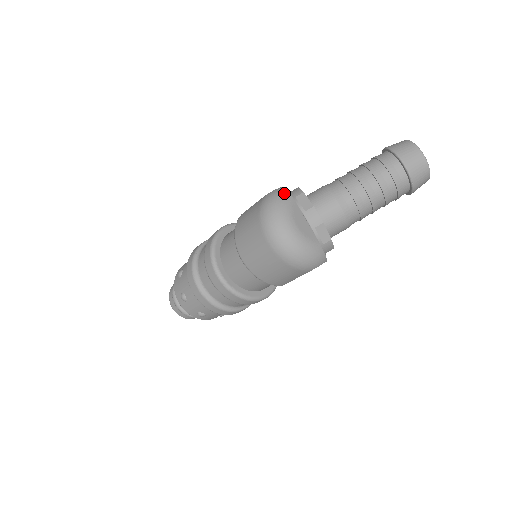
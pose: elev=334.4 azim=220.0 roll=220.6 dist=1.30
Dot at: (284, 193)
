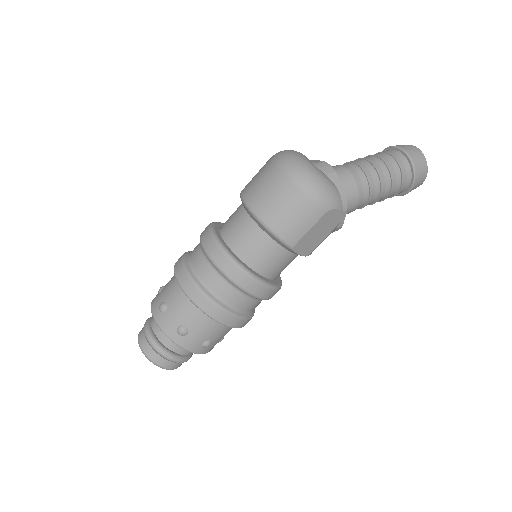
Dot at: occluded
